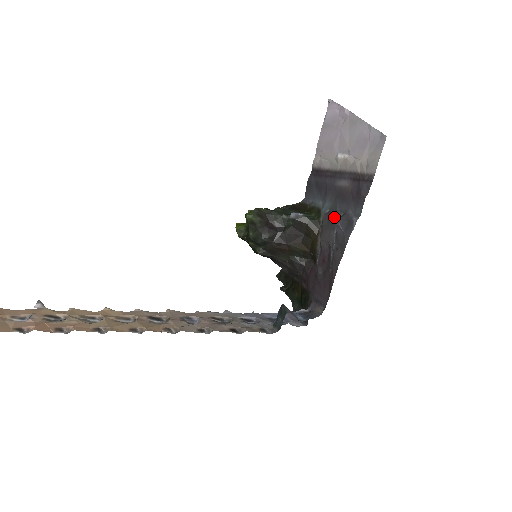
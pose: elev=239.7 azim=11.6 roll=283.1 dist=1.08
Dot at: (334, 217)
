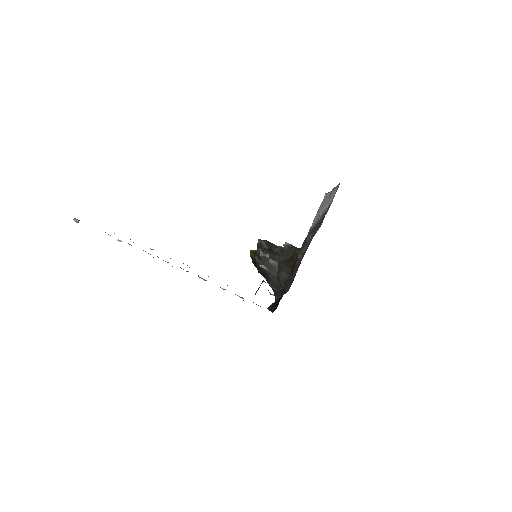
Dot at: occluded
